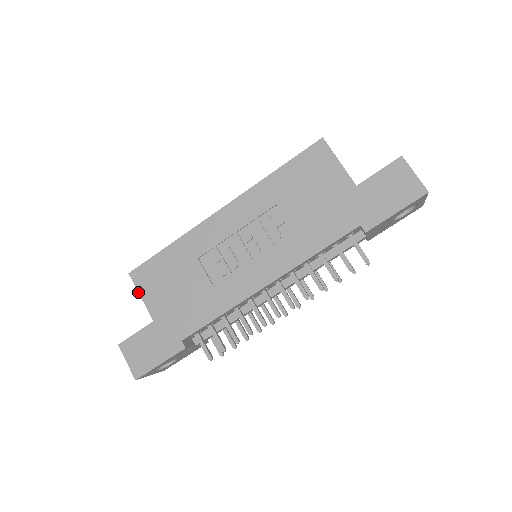
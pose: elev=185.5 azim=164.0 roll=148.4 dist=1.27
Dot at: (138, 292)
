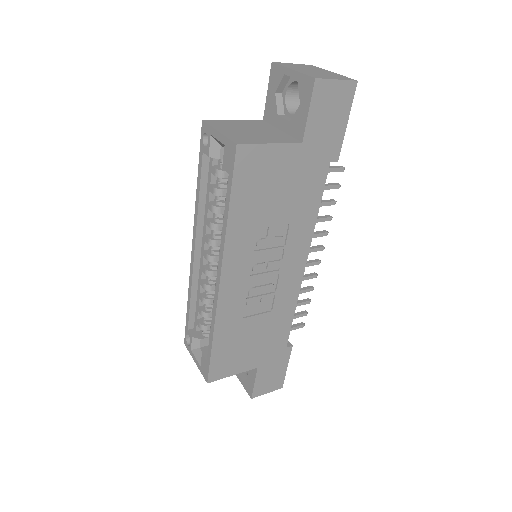
Dot at: occluded
